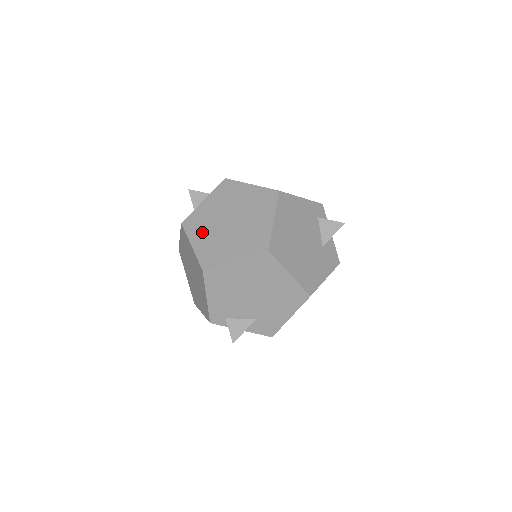
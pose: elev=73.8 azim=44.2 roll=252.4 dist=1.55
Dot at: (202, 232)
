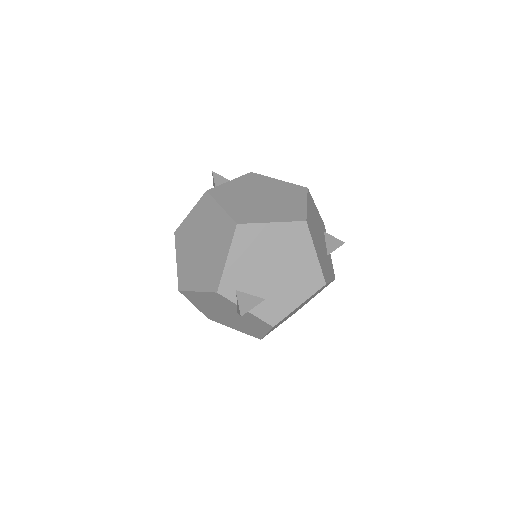
Dot at: (232, 199)
